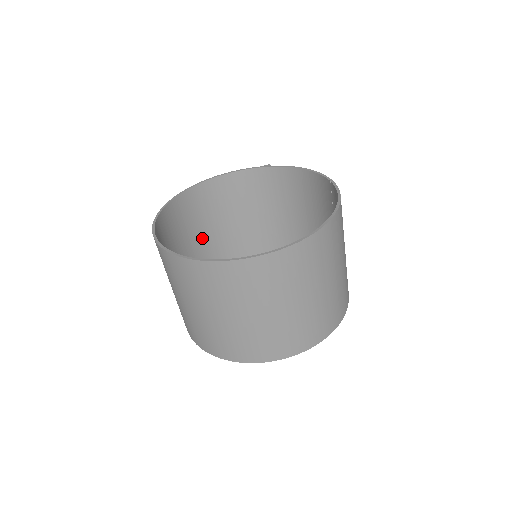
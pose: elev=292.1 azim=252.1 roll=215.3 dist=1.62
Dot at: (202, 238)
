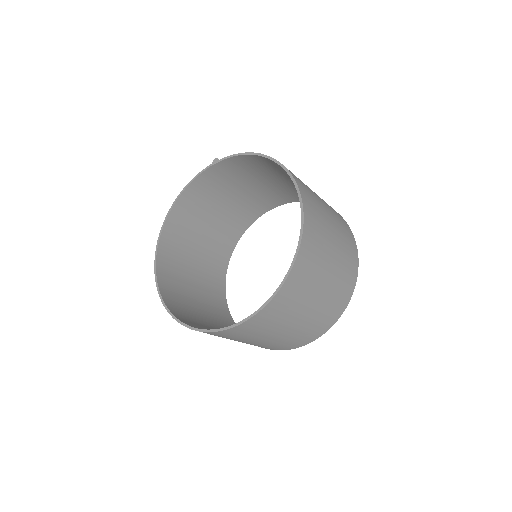
Dot at: (201, 247)
